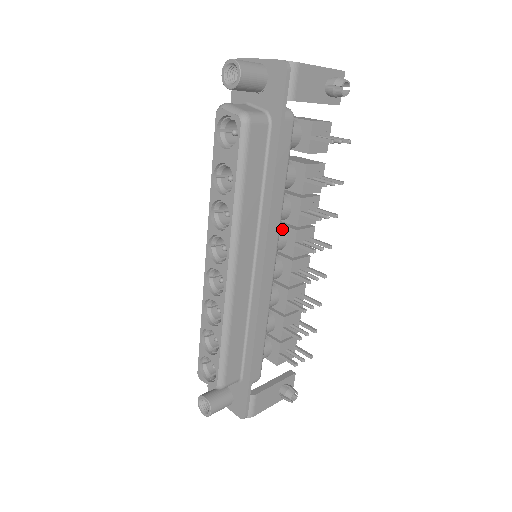
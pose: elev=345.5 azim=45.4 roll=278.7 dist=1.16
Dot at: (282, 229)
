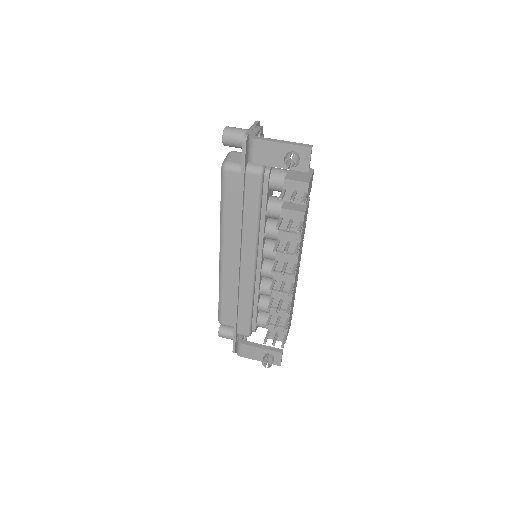
Dot at: occluded
